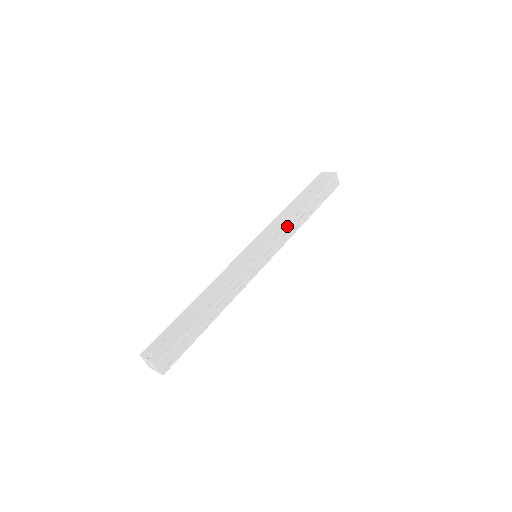
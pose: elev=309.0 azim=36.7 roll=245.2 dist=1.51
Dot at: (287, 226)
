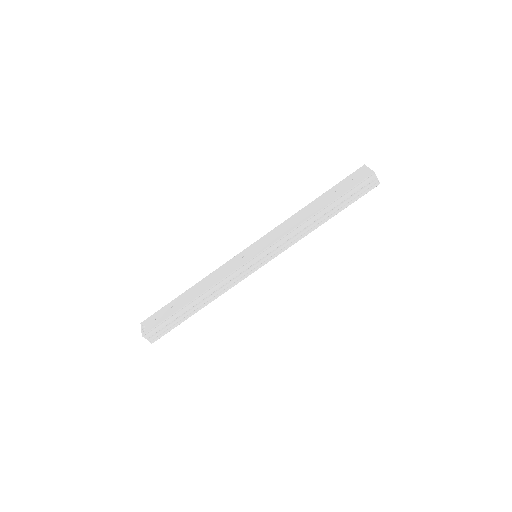
Dot at: (292, 232)
